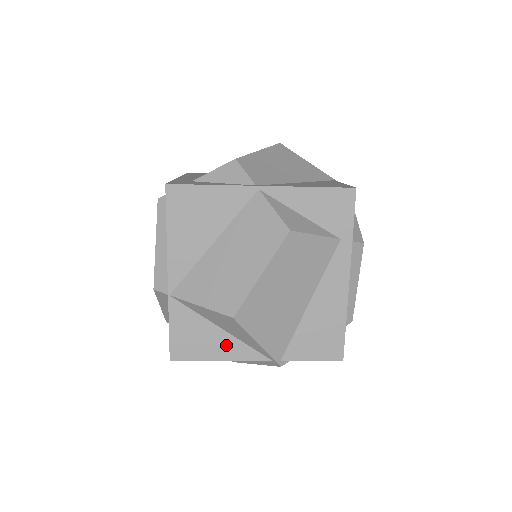
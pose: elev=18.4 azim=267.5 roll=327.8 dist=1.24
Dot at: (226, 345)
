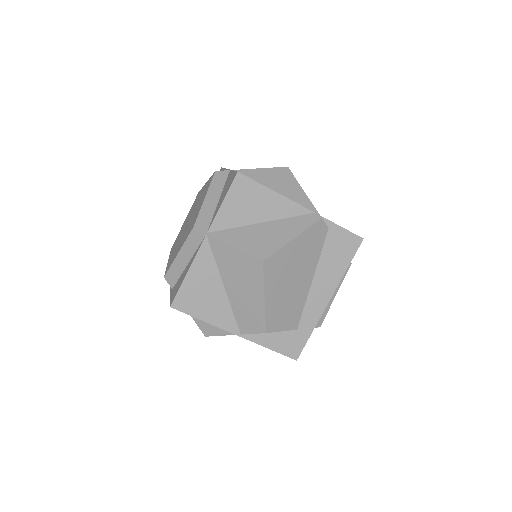
Dot at: occluded
